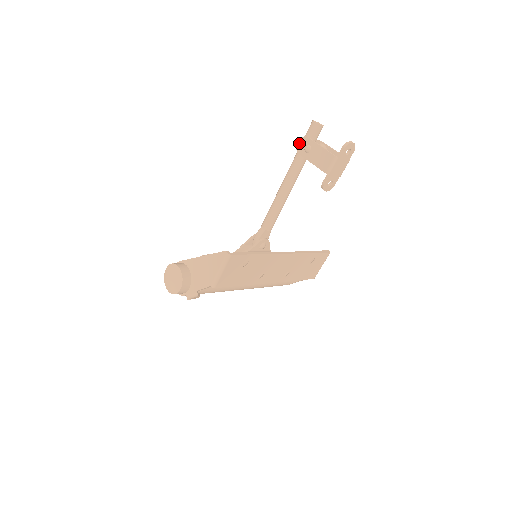
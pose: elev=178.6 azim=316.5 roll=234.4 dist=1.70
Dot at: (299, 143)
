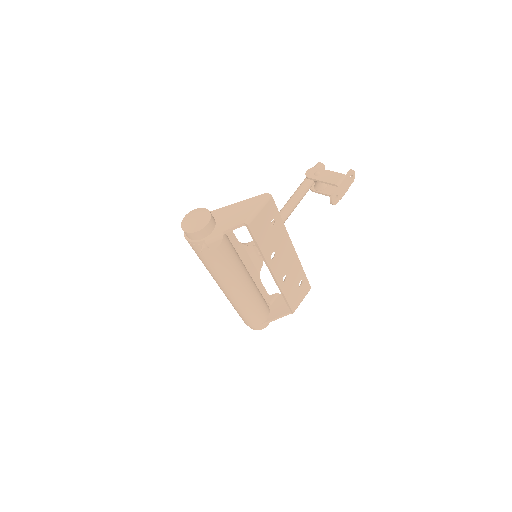
Dot at: (308, 171)
